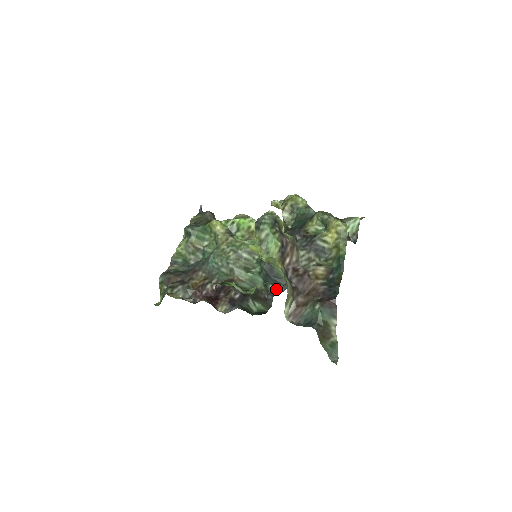
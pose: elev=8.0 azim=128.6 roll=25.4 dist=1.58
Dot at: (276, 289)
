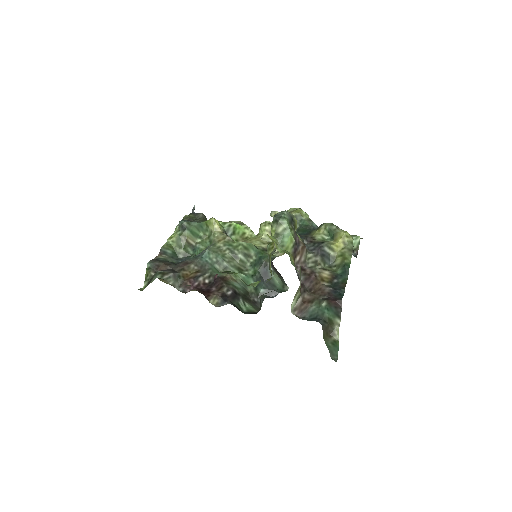
Dot at: occluded
